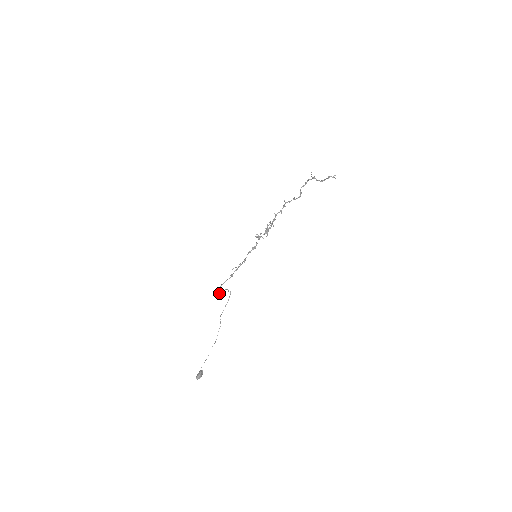
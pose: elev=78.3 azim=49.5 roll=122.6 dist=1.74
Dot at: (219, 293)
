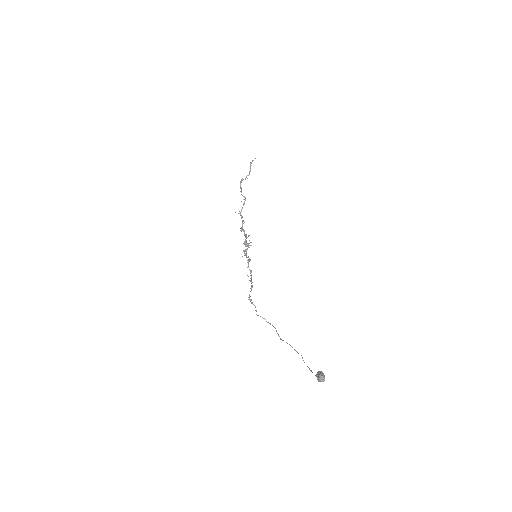
Dot at: occluded
